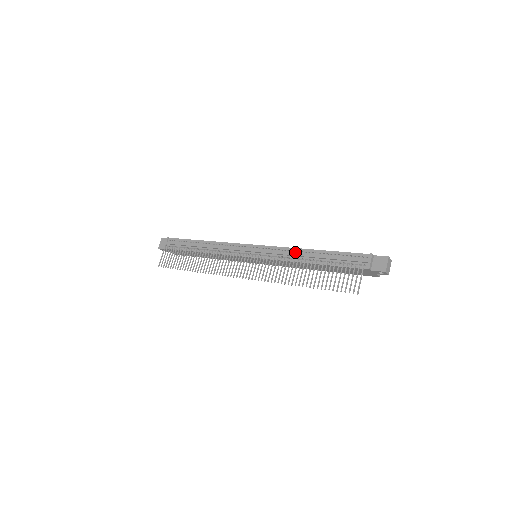
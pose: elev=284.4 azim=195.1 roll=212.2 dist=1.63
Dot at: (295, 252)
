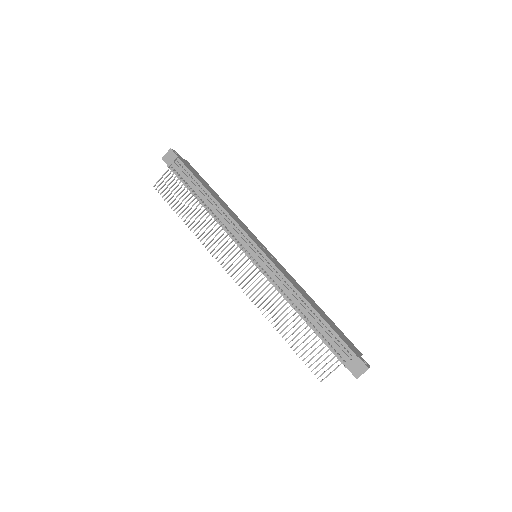
Dot at: (293, 292)
